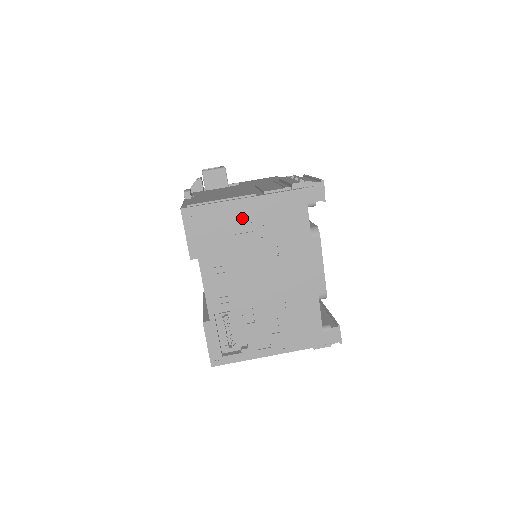
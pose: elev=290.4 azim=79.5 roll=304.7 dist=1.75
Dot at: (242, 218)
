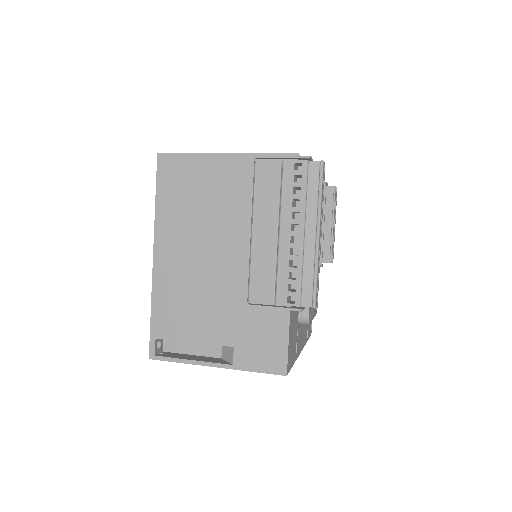
Dot at: occluded
